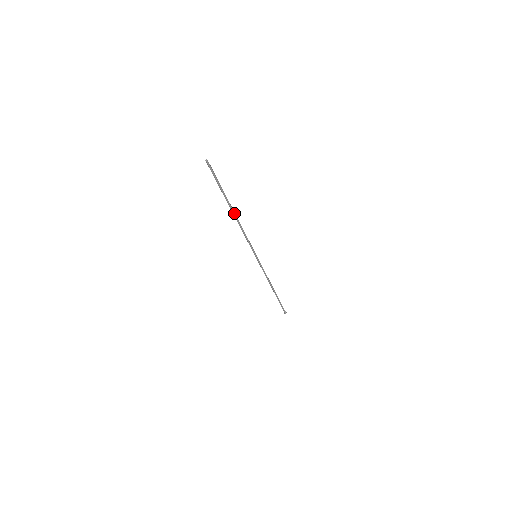
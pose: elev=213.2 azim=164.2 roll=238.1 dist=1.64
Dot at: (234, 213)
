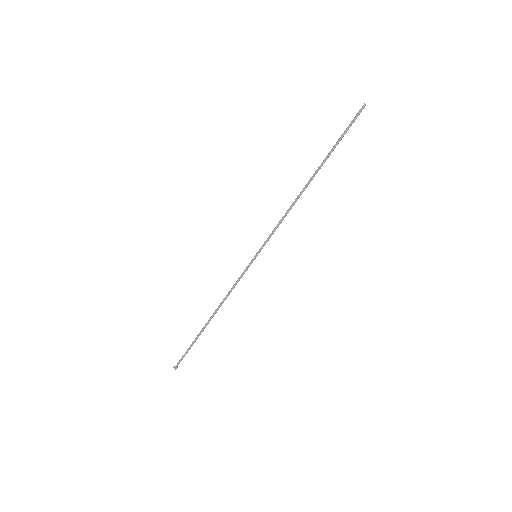
Dot at: (309, 183)
